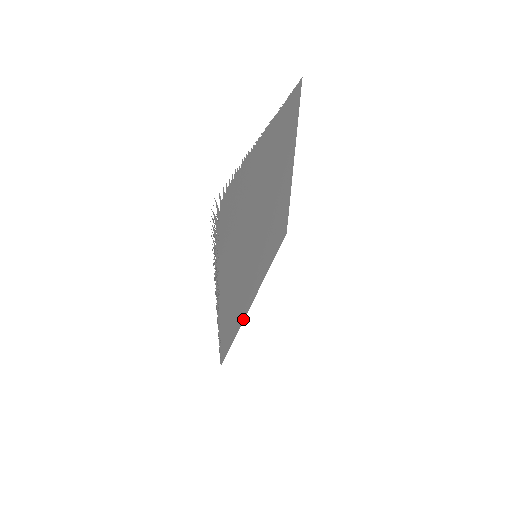
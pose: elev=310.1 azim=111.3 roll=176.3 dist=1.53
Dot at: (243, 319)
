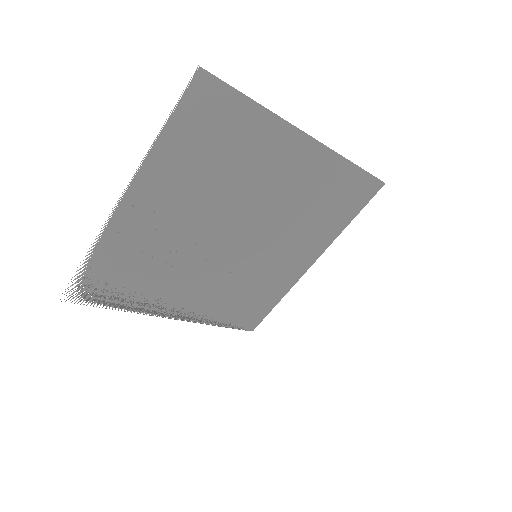
Dot at: (284, 293)
